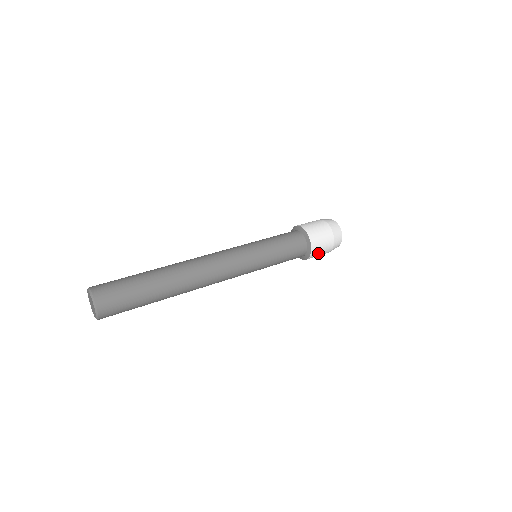
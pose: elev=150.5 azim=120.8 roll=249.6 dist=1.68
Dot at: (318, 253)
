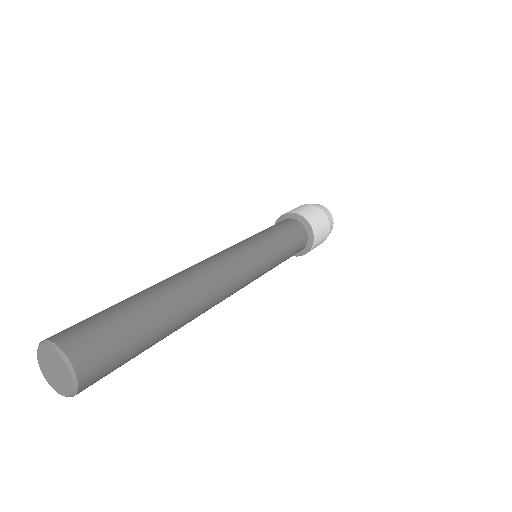
Dot at: occluded
